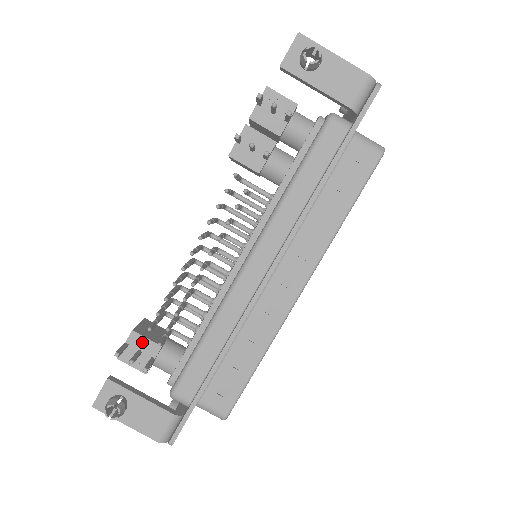
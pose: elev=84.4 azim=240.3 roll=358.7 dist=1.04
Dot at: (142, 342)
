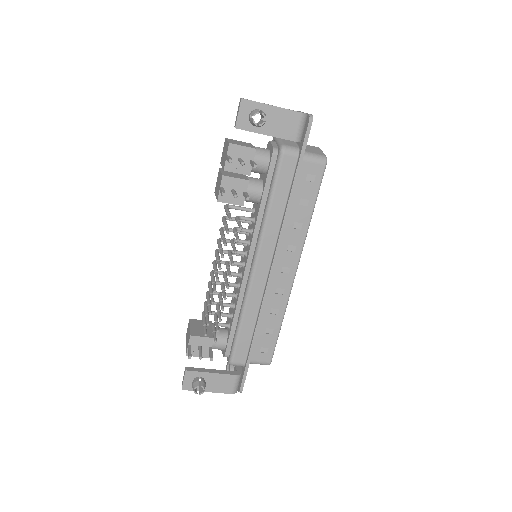
Dot at: (199, 340)
